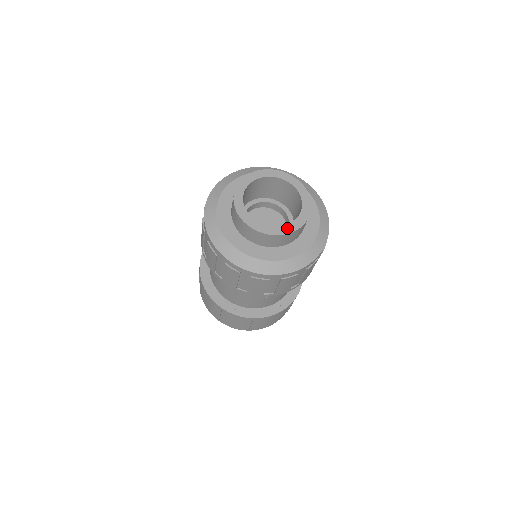
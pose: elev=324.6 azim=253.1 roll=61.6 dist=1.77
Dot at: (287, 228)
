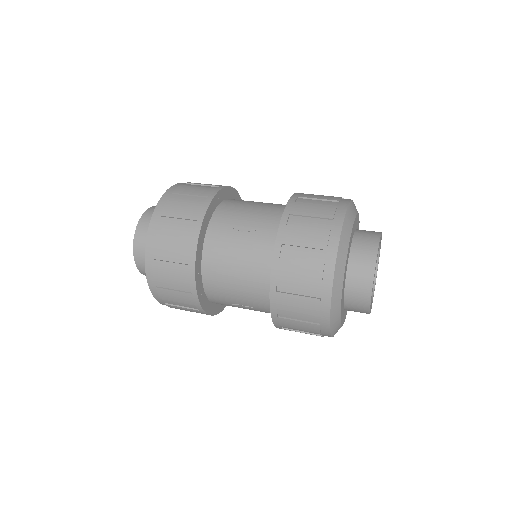
Dot at: occluded
